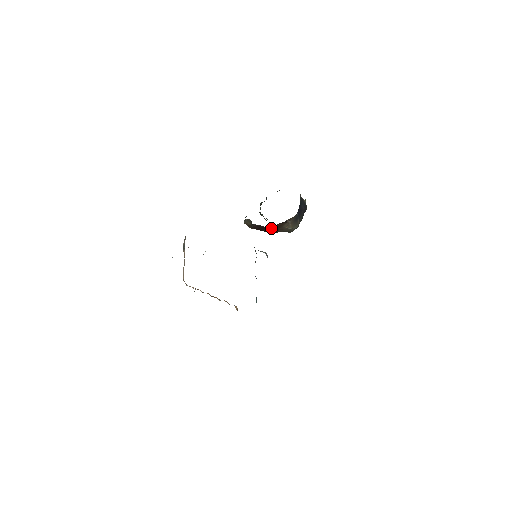
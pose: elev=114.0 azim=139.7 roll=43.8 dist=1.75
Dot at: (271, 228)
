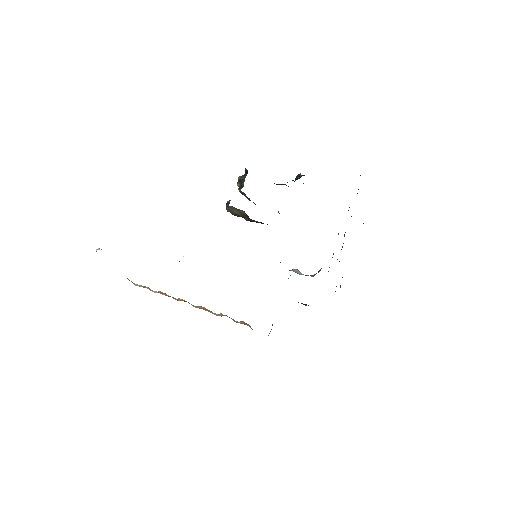
Dot at: occluded
